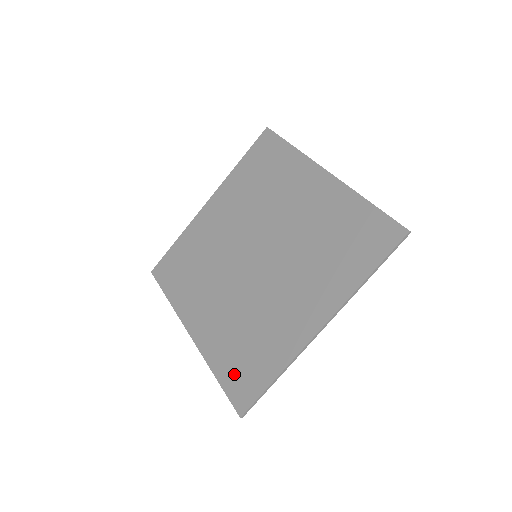
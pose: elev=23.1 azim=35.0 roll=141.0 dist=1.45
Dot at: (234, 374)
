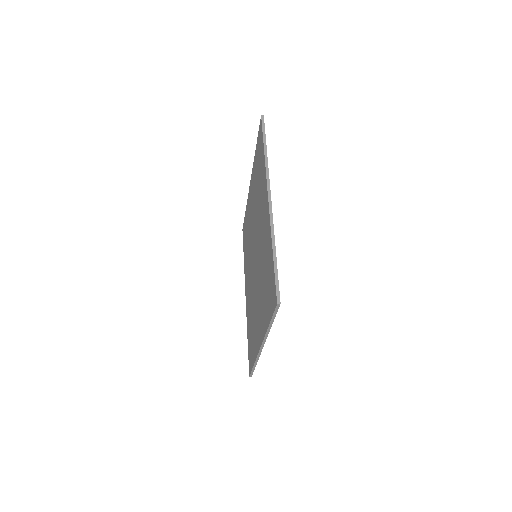
Dot at: (249, 345)
